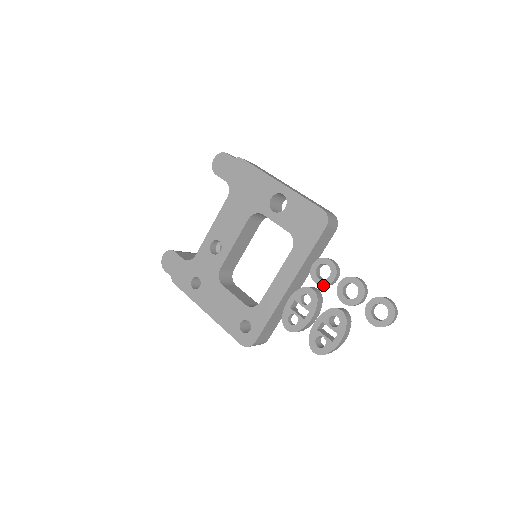
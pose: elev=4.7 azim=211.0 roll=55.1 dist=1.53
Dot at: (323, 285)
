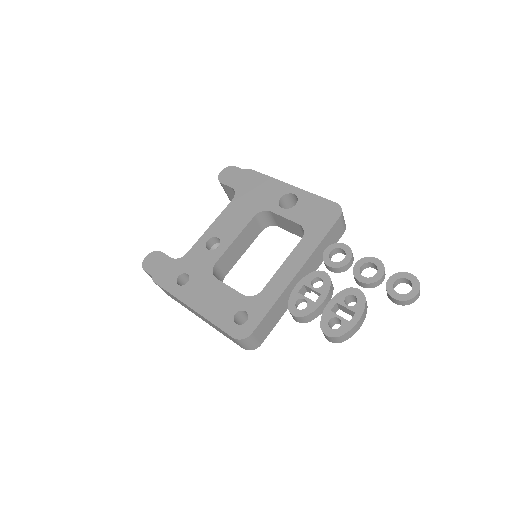
Dot at: (337, 267)
